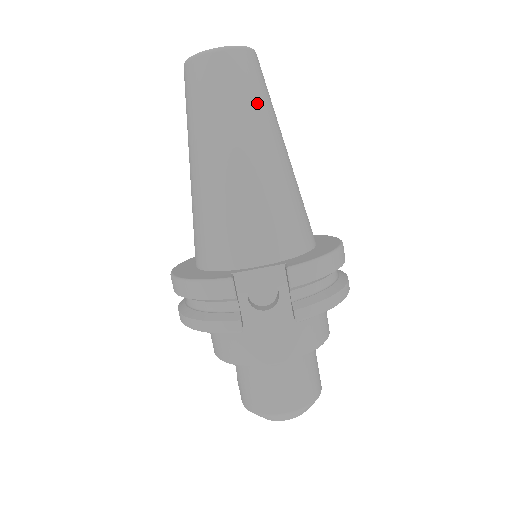
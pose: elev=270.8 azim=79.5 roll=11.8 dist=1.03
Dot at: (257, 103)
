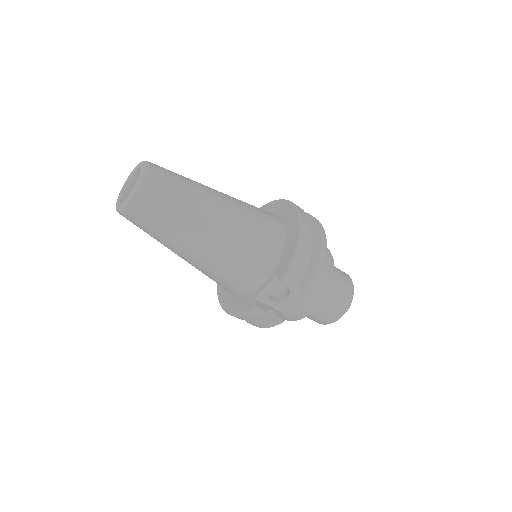
Dot at: (181, 204)
